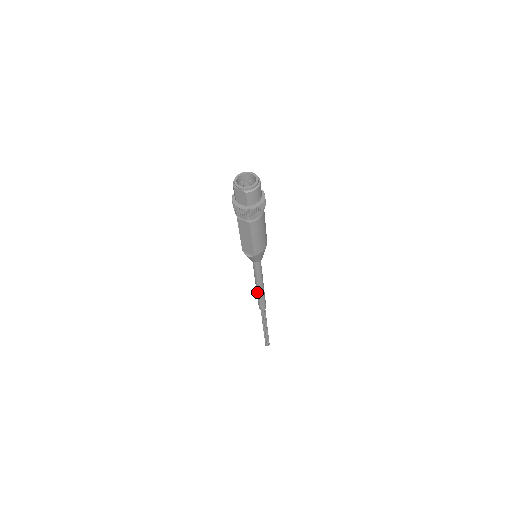
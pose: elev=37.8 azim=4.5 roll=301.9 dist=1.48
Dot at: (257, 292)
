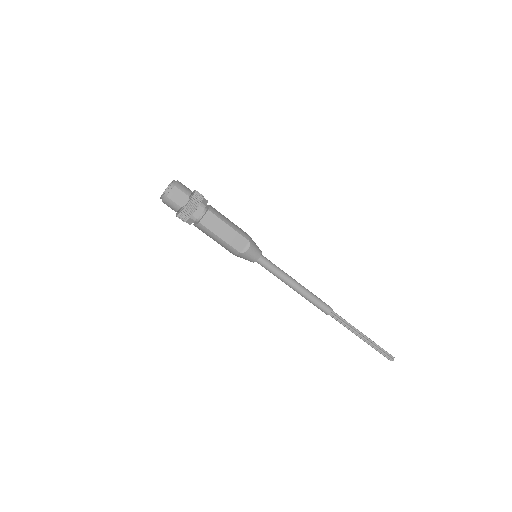
Dot at: (304, 294)
